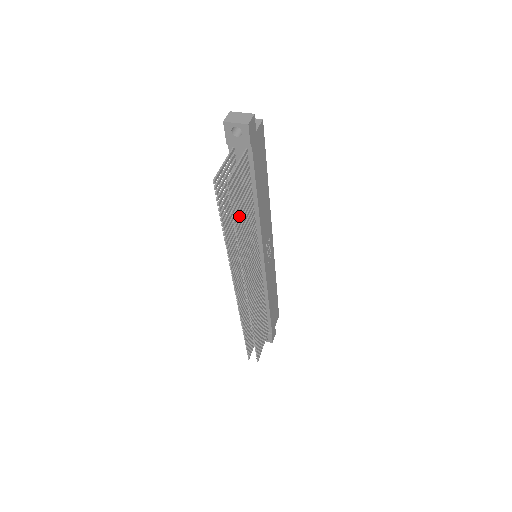
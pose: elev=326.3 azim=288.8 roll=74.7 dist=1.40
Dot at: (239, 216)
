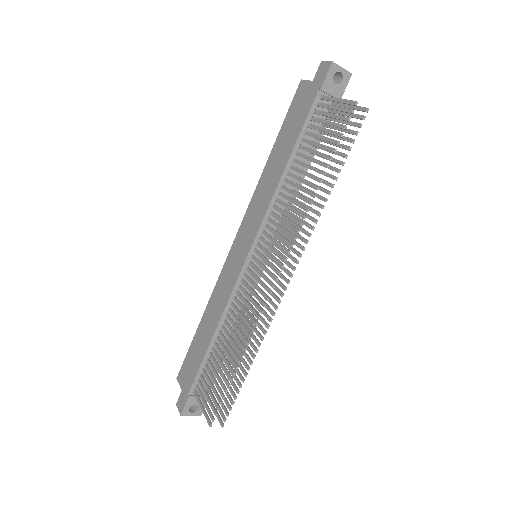
Dot at: occluded
